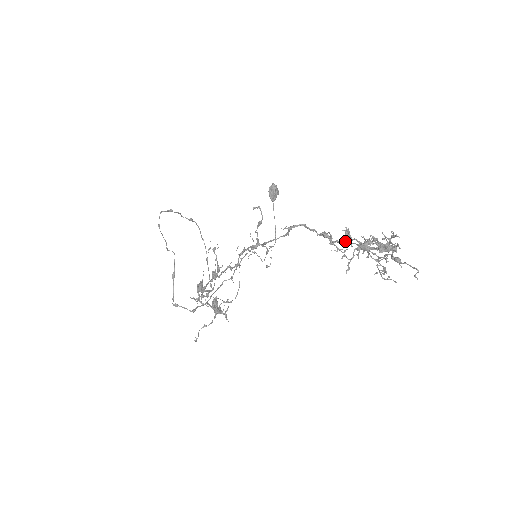
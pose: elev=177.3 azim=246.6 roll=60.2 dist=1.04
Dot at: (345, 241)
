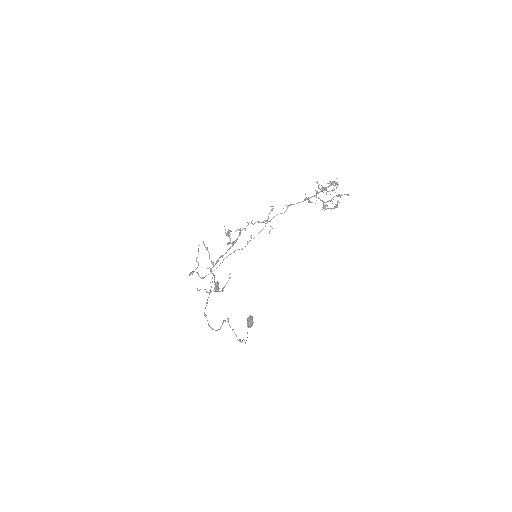
Dot at: (316, 194)
